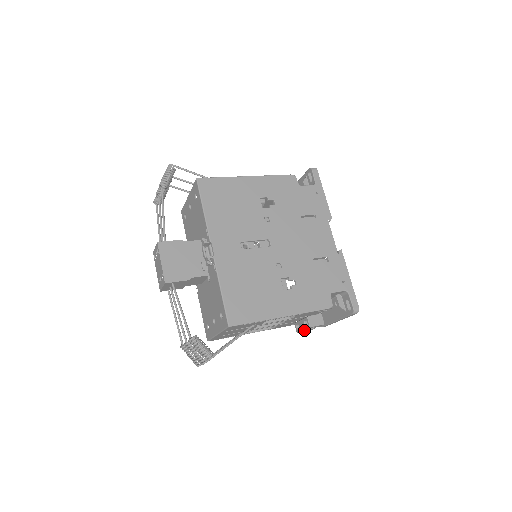
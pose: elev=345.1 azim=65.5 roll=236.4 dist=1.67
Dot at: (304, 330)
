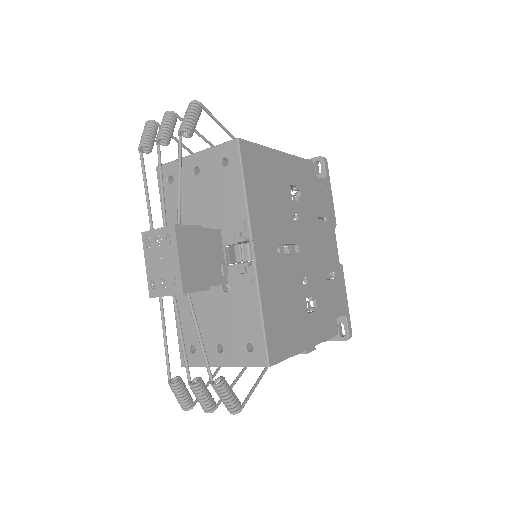
Dot at: occluded
